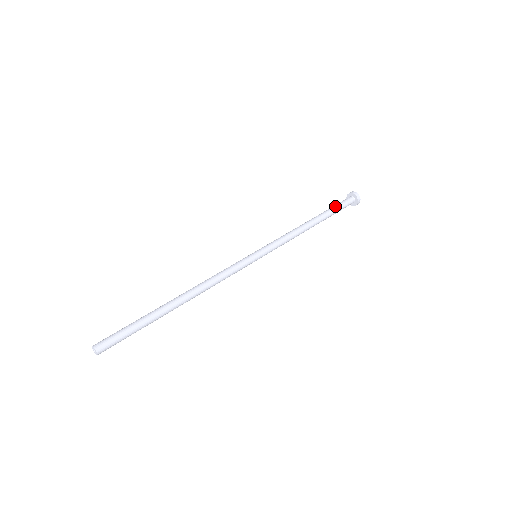
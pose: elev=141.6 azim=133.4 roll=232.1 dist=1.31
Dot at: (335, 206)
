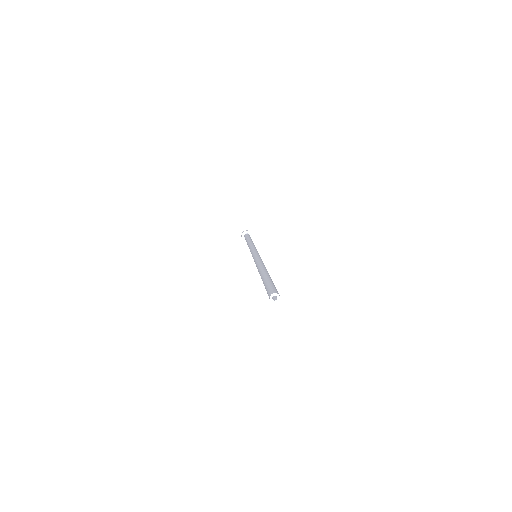
Dot at: occluded
